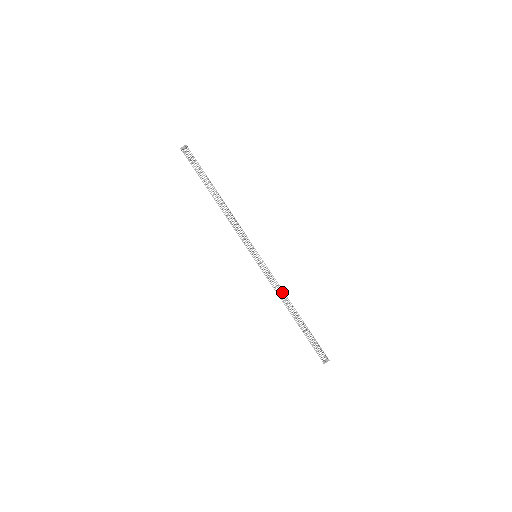
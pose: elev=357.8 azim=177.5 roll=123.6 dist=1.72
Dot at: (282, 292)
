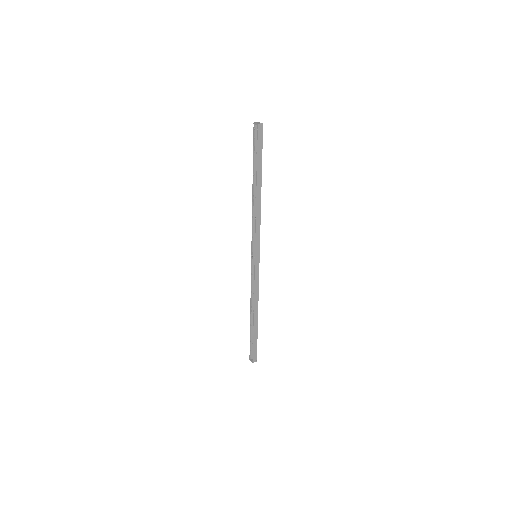
Dot at: (257, 296)
